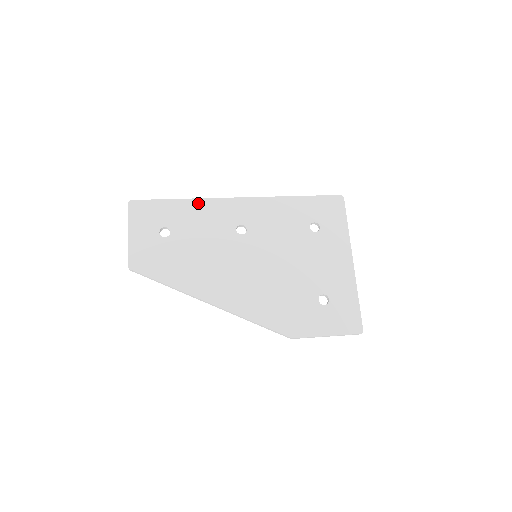
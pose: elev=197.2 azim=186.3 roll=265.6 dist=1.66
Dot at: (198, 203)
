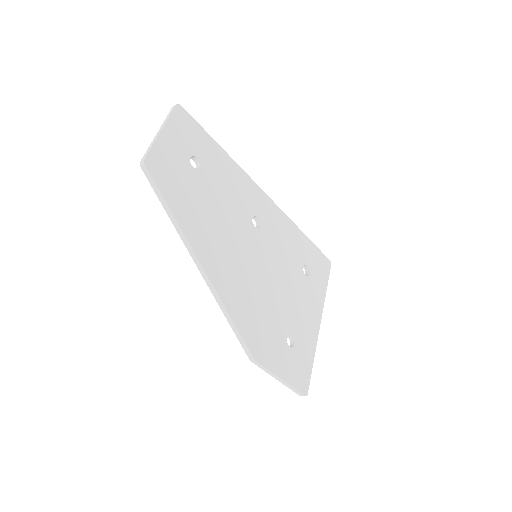
Dot at: (234, 166)
